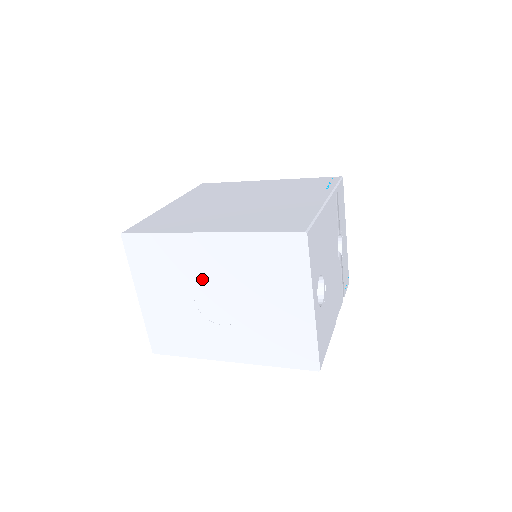
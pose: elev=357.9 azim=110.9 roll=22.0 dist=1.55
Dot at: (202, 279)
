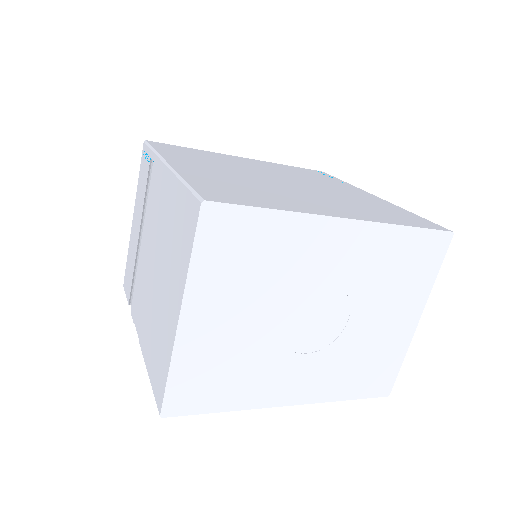
Dot at: (307, 287)
